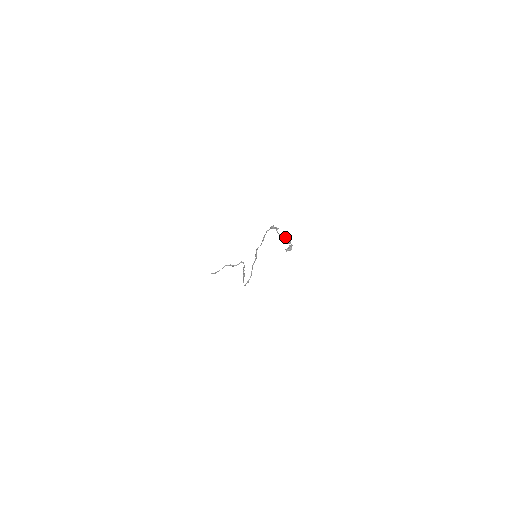
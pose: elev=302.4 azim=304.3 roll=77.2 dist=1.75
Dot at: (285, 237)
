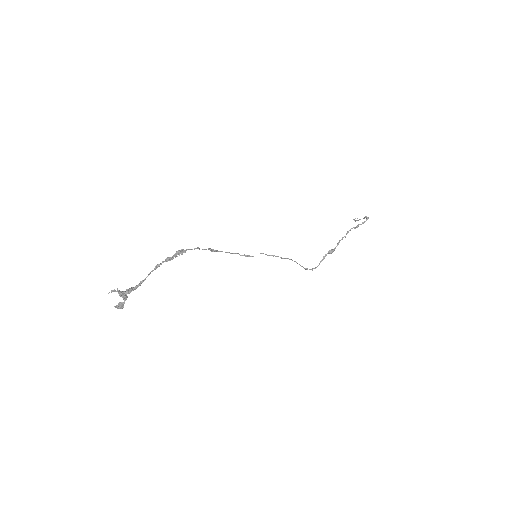
Dot at: occluded
